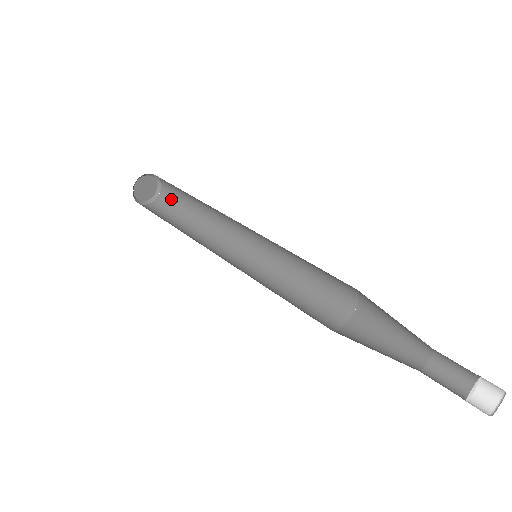
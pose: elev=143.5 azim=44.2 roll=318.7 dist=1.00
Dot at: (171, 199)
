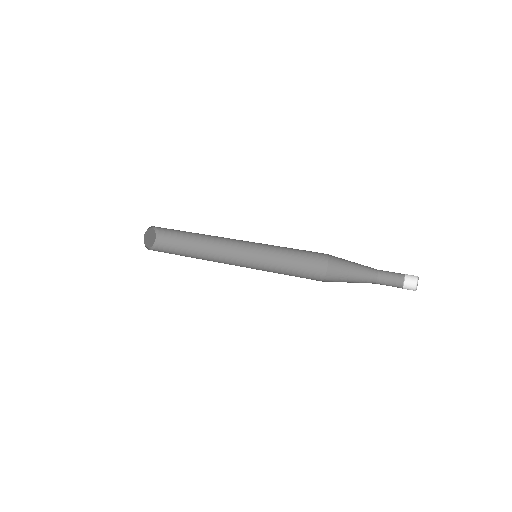
Dot at: (170, 235)
